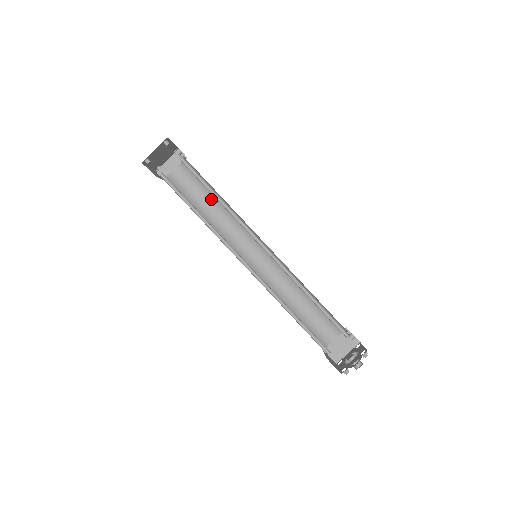
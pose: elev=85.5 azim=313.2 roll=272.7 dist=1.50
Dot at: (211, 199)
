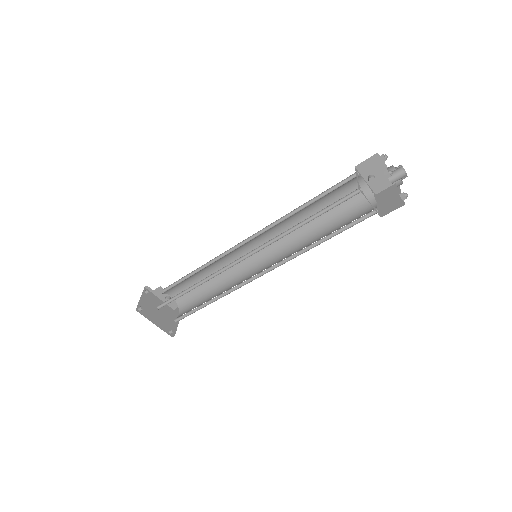
Dot at: (210, 292)
